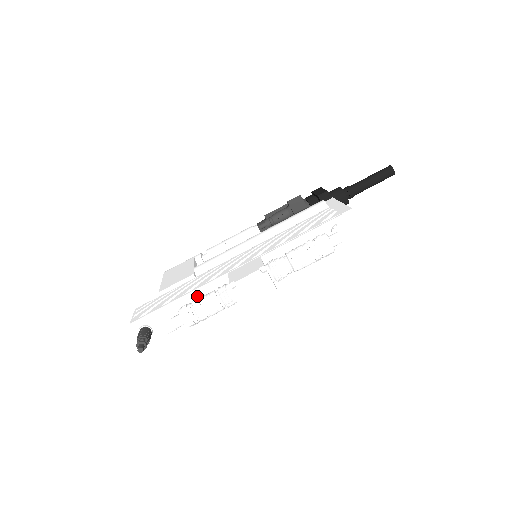
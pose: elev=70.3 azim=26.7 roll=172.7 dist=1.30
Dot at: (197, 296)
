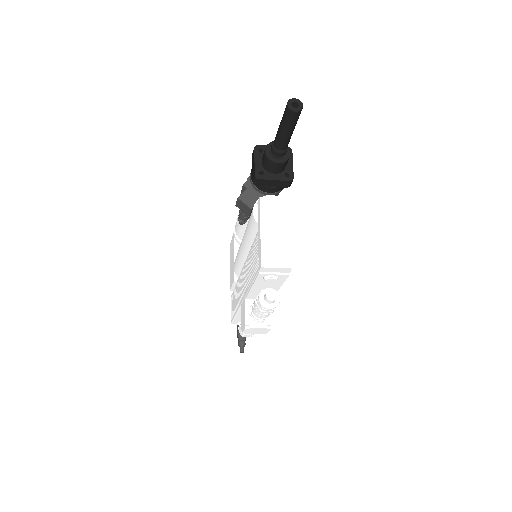
Dot at: occluded
